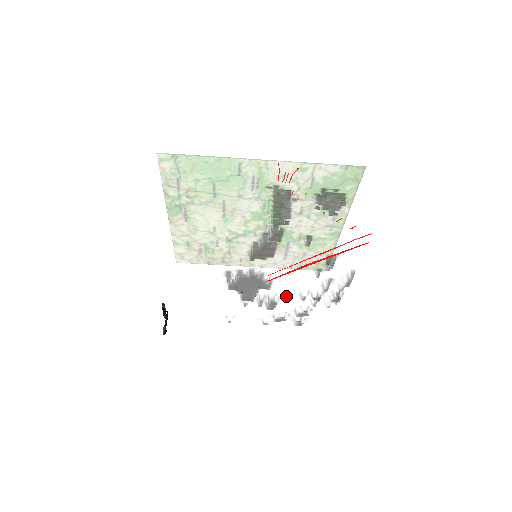
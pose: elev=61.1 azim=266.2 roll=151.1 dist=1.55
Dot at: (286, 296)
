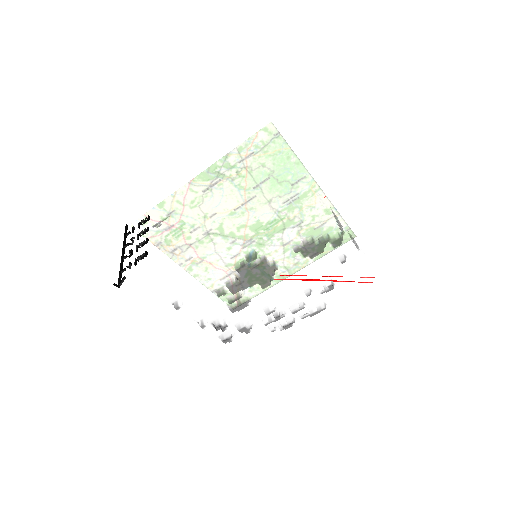
Dot at: (254, 304)
